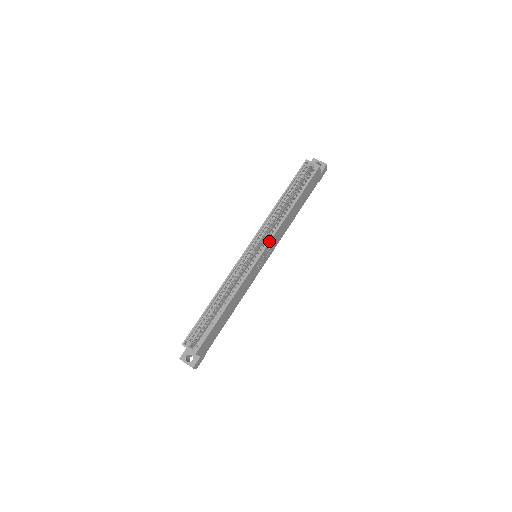
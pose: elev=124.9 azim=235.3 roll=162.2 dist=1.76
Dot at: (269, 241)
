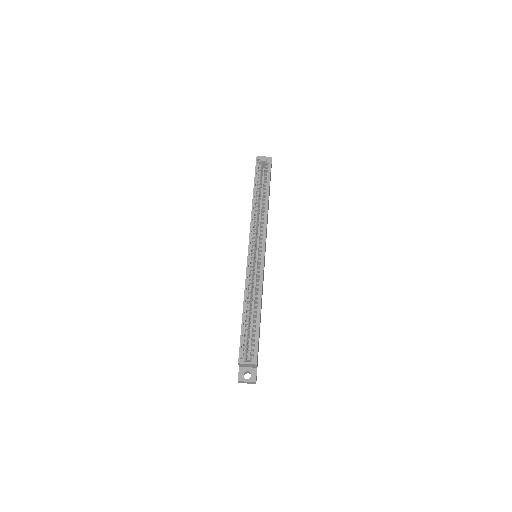
Dot at: (265, 236)
